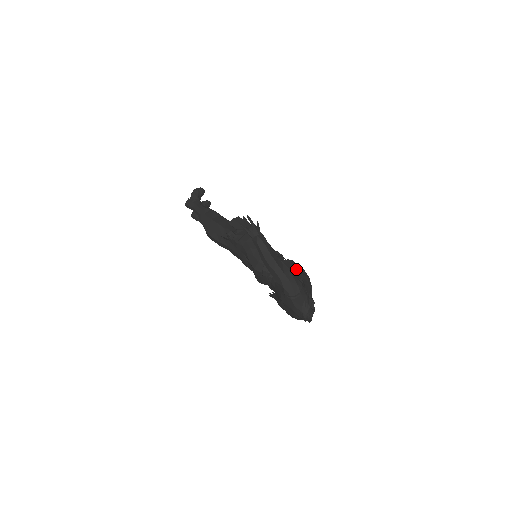
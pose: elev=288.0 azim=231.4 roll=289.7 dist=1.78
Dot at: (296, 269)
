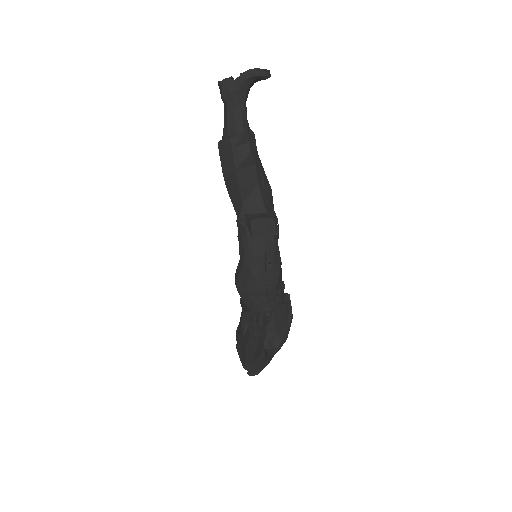
Dot at: (283, 321)
